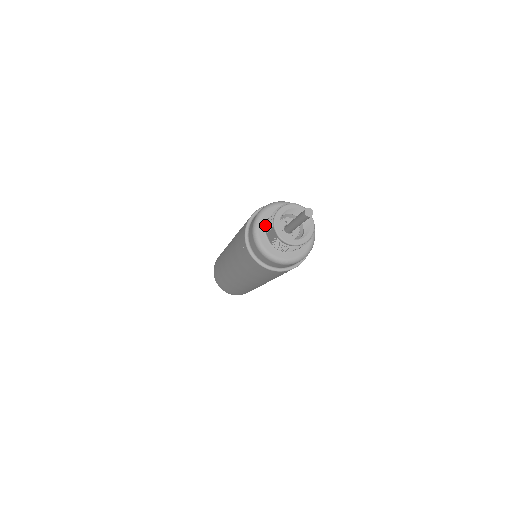
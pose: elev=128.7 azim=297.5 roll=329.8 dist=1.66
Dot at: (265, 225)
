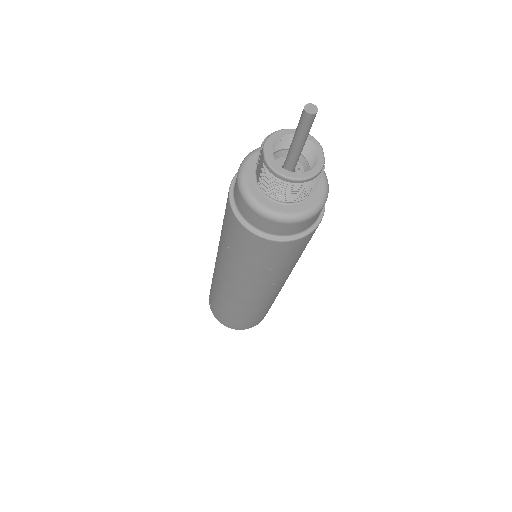
Dot at: occluded
